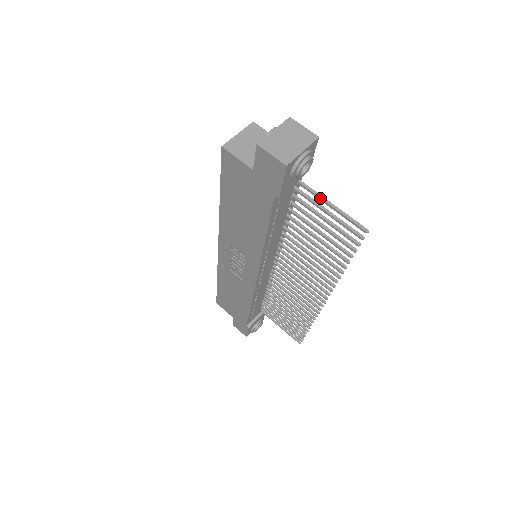
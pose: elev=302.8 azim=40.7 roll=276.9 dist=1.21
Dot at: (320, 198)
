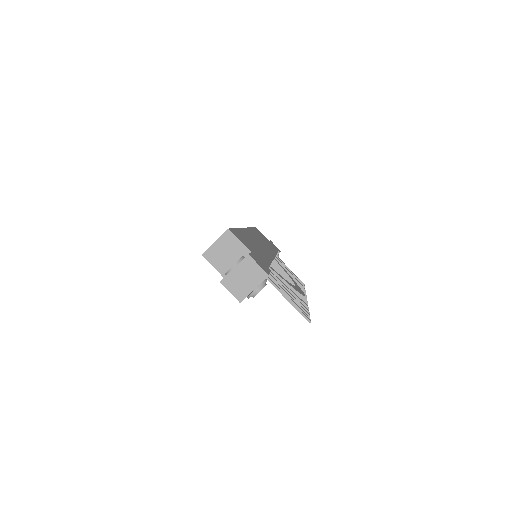
Dot at: occluded
